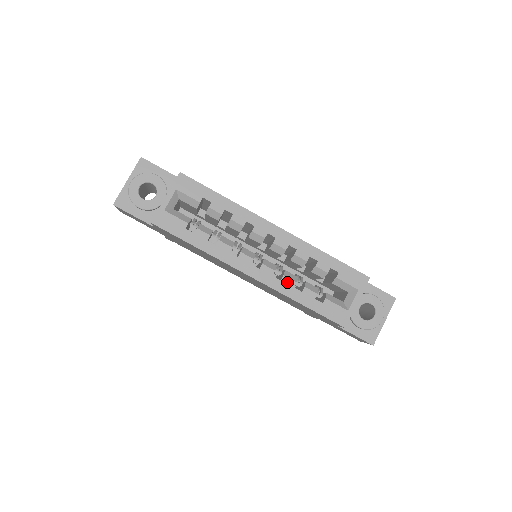
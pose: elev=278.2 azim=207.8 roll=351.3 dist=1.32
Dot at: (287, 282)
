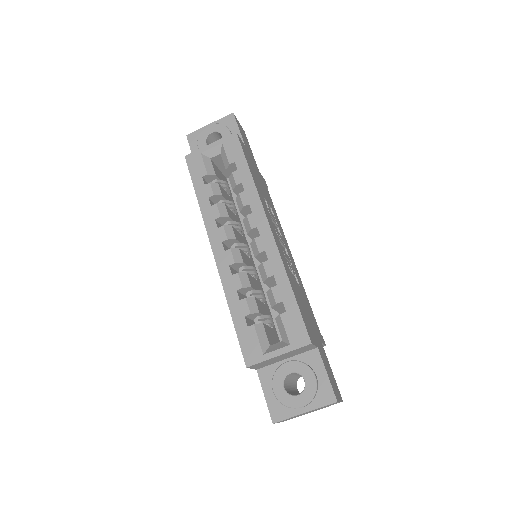
Dot at: (235, 281)
